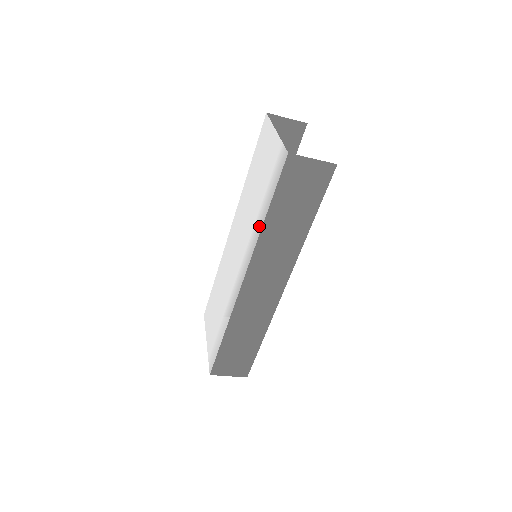
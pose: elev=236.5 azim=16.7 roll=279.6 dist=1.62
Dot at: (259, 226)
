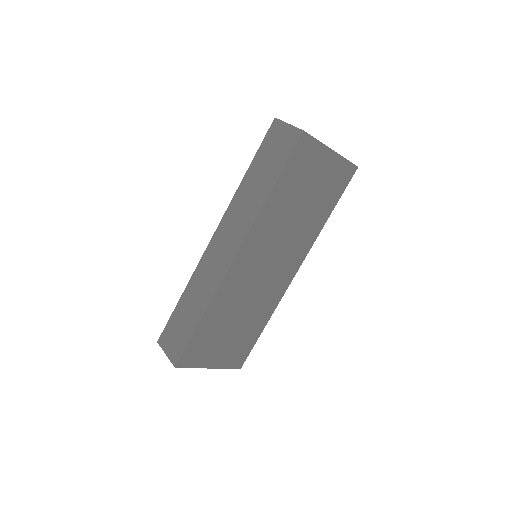
Dot at: occluded
